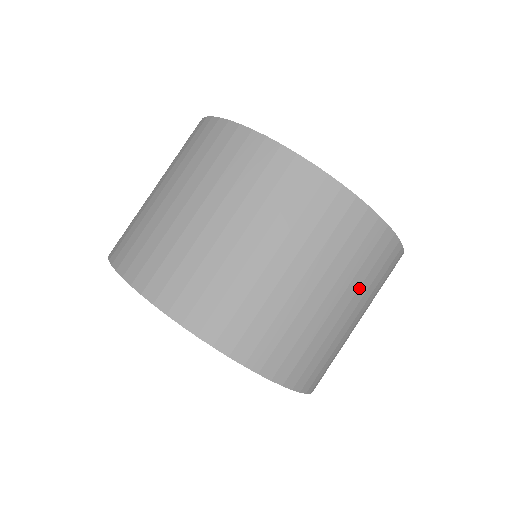
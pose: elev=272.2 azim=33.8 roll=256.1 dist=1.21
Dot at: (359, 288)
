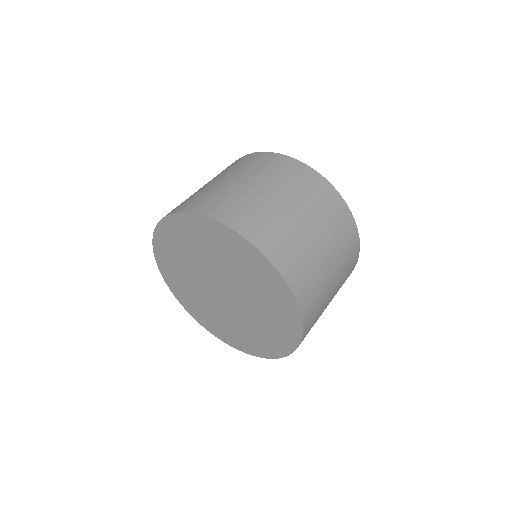
Dot at: (312, 209)
